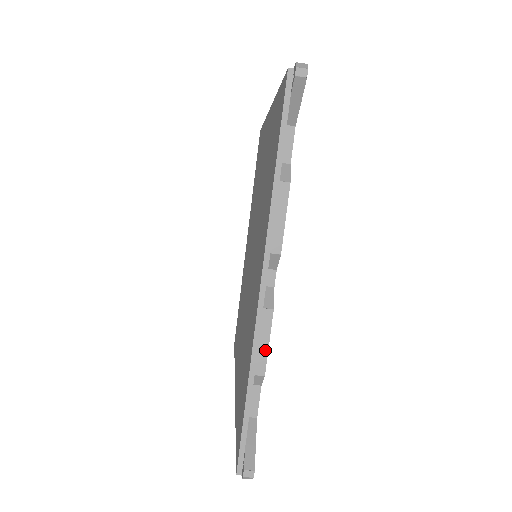
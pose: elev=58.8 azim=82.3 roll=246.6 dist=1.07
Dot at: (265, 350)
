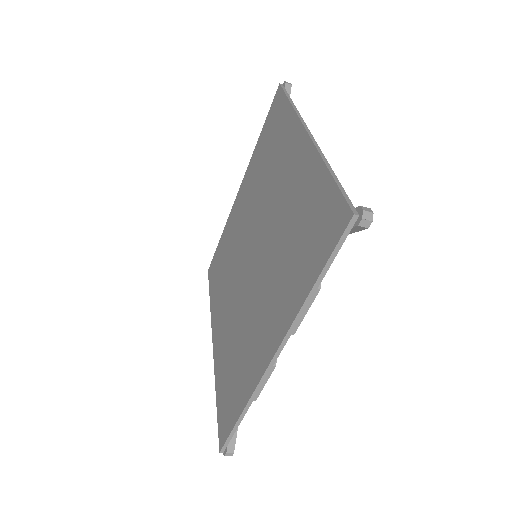
Dot at: (261, 388)
